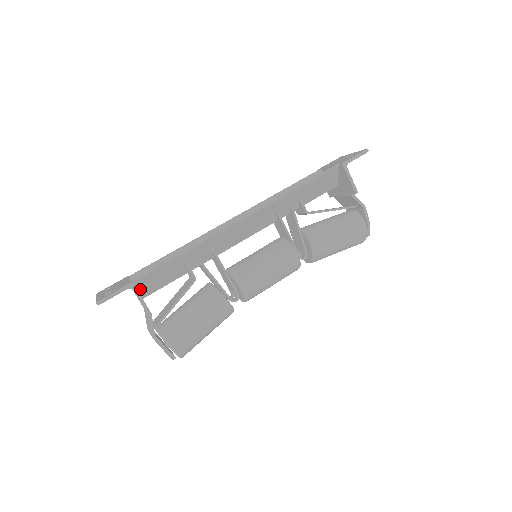
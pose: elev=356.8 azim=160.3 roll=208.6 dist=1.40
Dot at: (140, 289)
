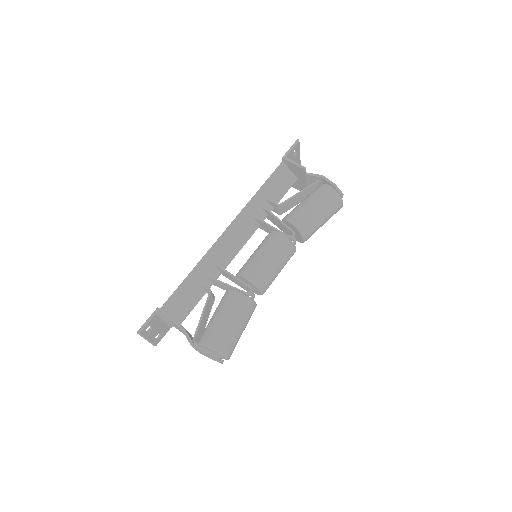
Dot at: (171, 316)
